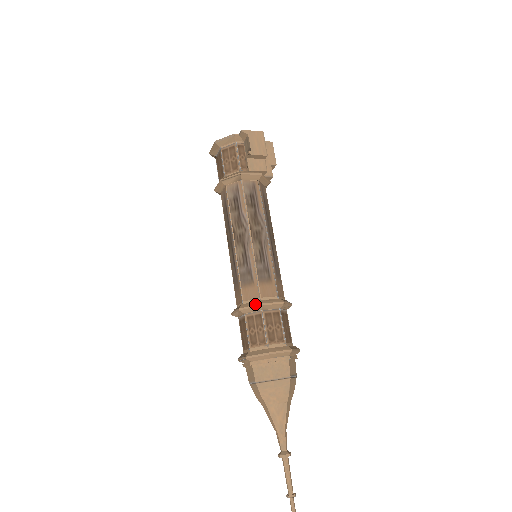
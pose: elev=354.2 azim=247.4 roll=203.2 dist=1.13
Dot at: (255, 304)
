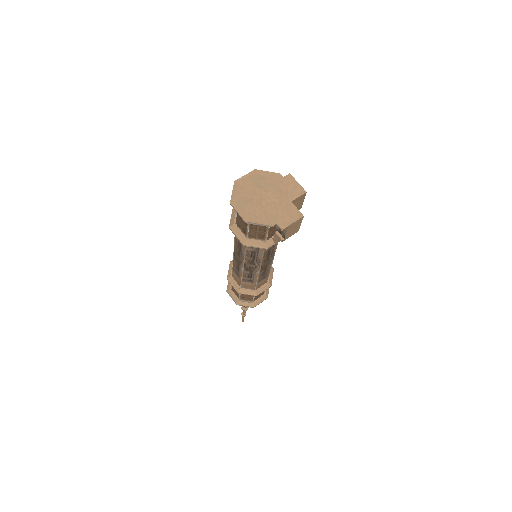
Dot at: (252, 295)
